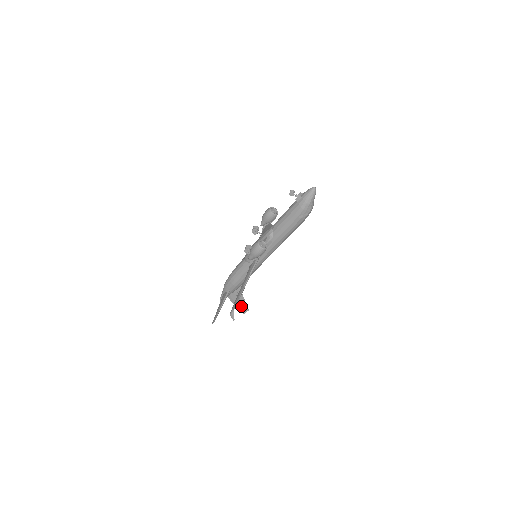
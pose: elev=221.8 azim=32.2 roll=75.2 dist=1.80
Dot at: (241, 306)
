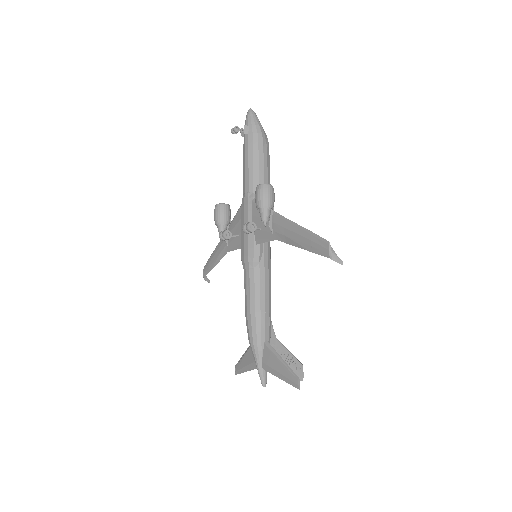
Dot at: (292, 366)
